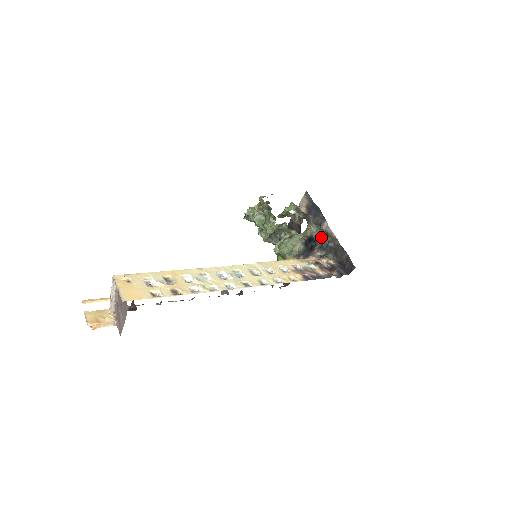
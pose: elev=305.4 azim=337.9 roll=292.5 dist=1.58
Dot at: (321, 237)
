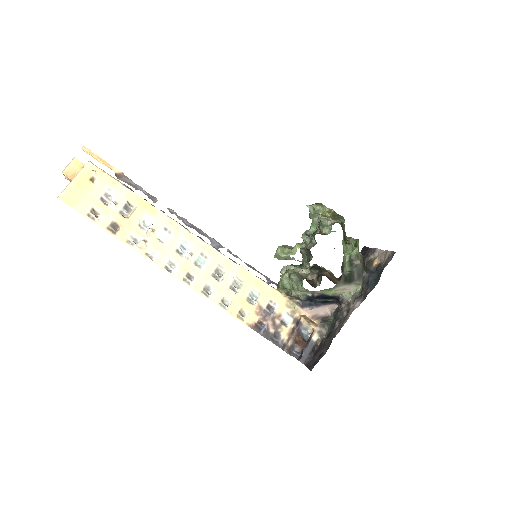
Dot at: (347, 305)
